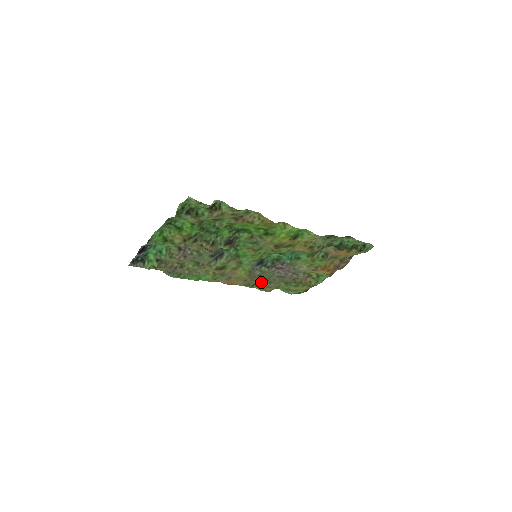
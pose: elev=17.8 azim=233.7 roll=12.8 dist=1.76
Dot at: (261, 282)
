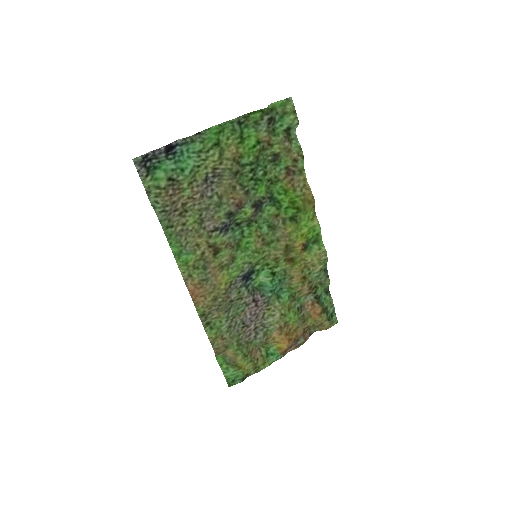
Dot at: (222, 320)
